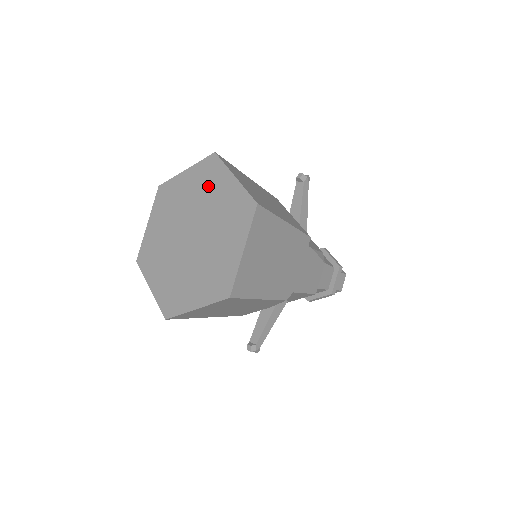
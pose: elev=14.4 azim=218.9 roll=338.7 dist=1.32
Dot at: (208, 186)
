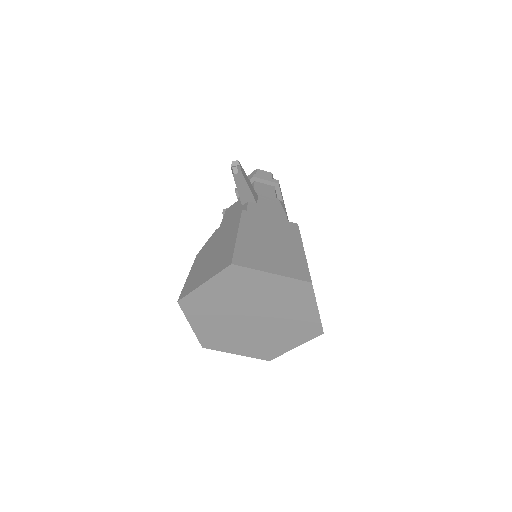
Dot at: (245, 287)
